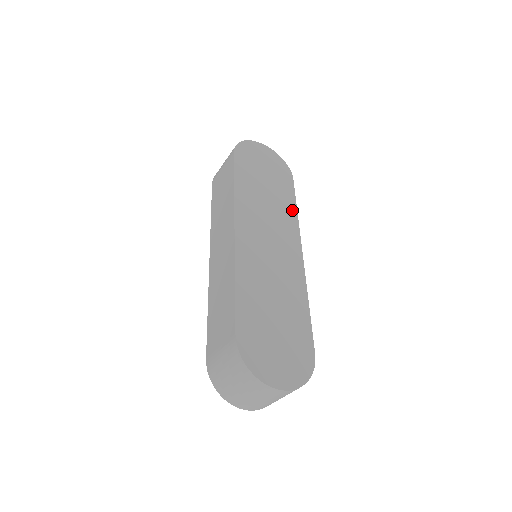
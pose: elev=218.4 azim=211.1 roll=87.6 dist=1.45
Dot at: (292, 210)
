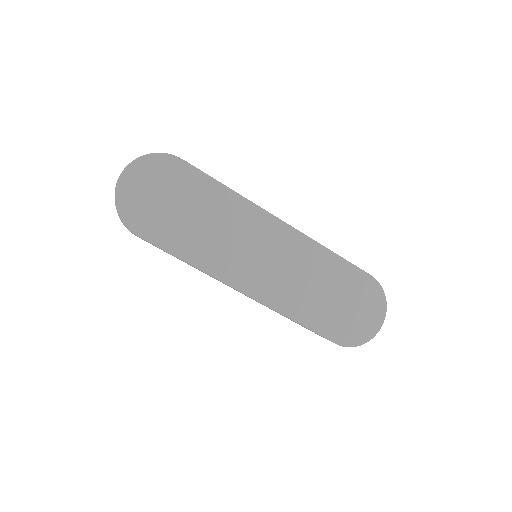
Dot at: (229, 197)
